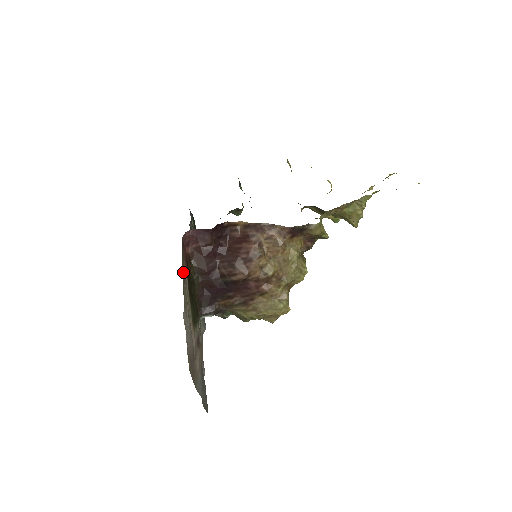
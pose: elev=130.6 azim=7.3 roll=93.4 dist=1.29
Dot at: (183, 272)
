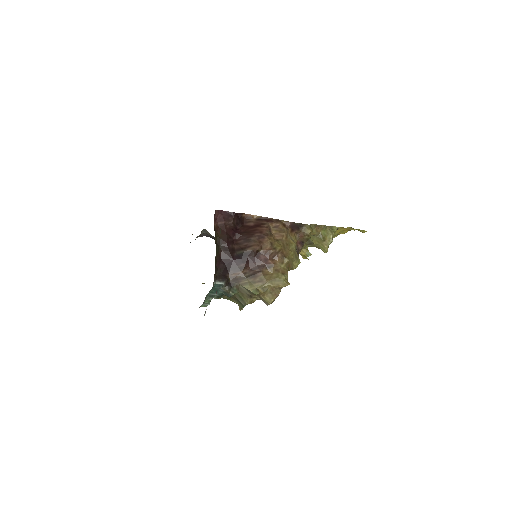
Dot at: occluded
